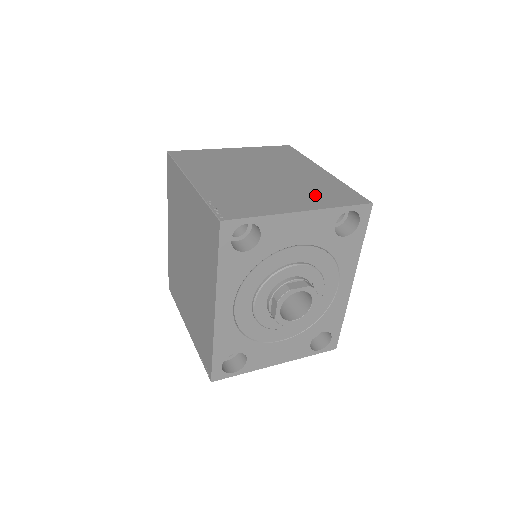
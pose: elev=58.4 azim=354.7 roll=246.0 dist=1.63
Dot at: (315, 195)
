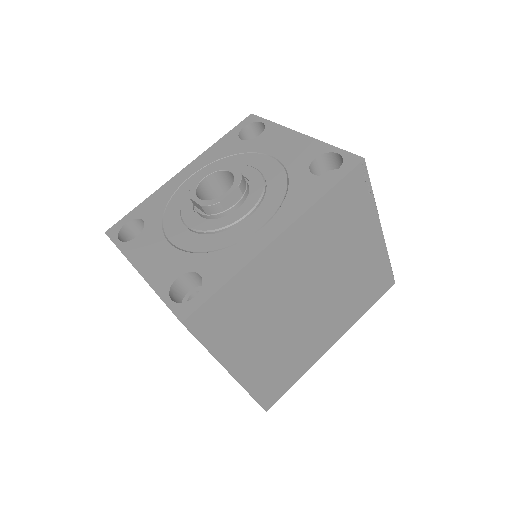
Dot at: occluded
